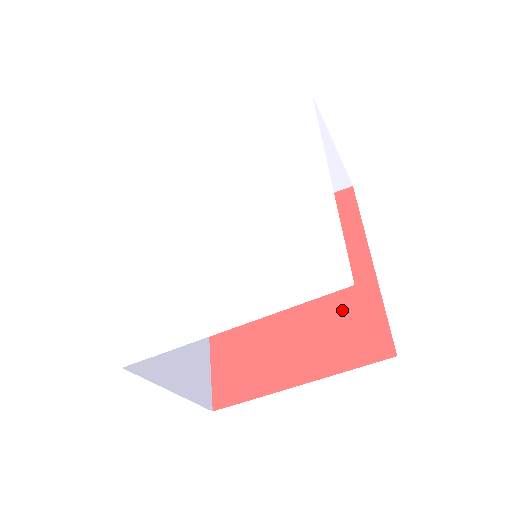
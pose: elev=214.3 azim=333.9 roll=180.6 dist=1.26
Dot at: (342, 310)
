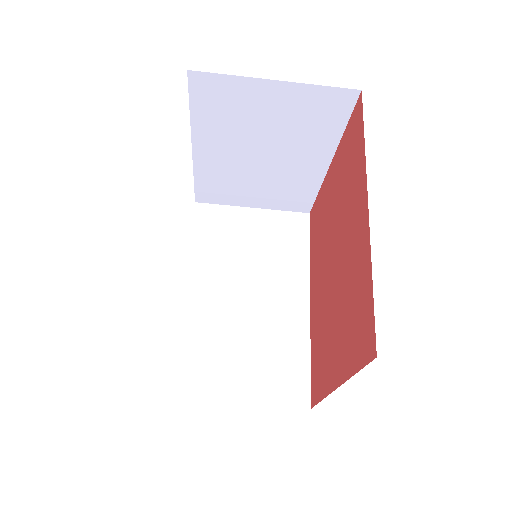
Dot at: (353, 288)
